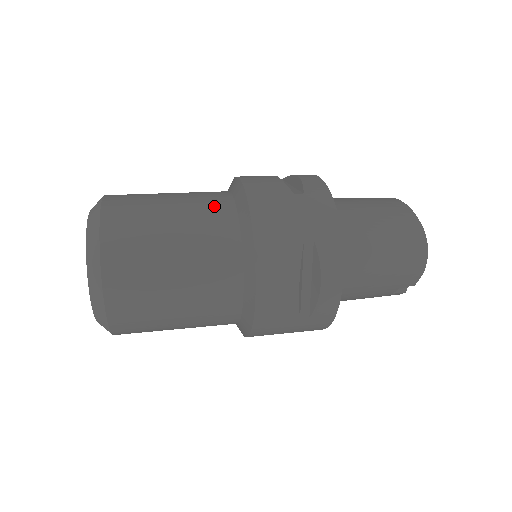
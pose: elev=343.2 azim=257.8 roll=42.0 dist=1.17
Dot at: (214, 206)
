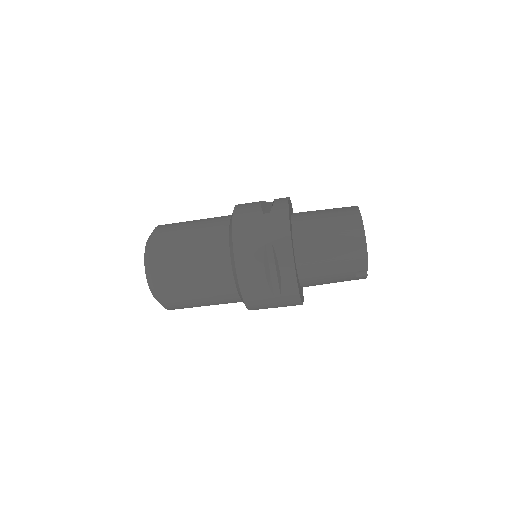
Dot at: (216, 226)
